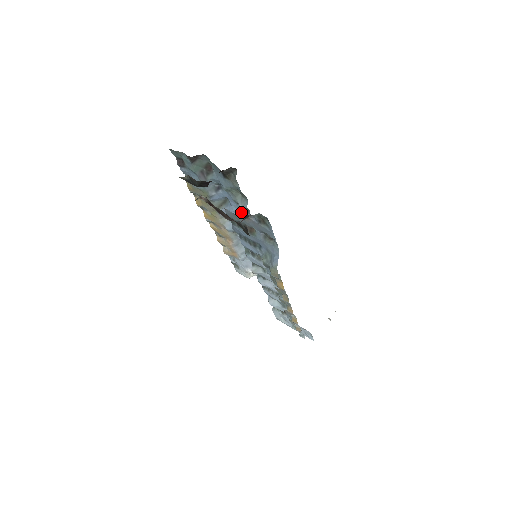
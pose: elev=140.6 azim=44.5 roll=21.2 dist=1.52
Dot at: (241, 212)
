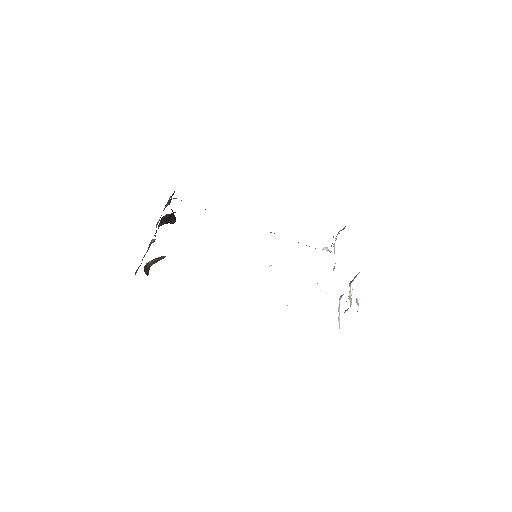
Dot at: occluded
